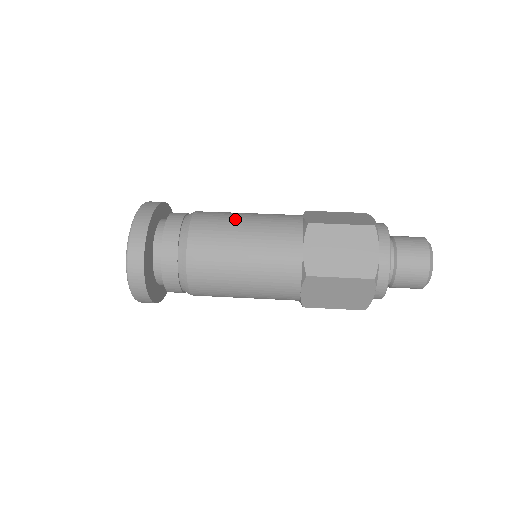
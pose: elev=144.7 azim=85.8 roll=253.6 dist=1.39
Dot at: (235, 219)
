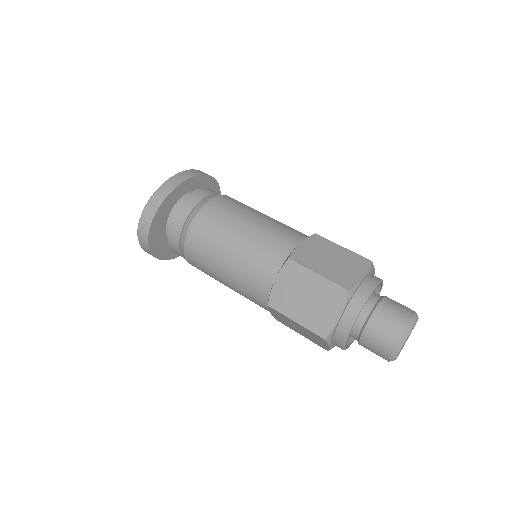
Dot at: (236, 222)
